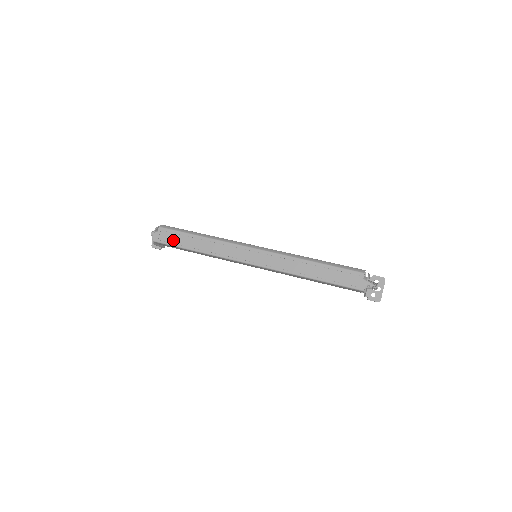
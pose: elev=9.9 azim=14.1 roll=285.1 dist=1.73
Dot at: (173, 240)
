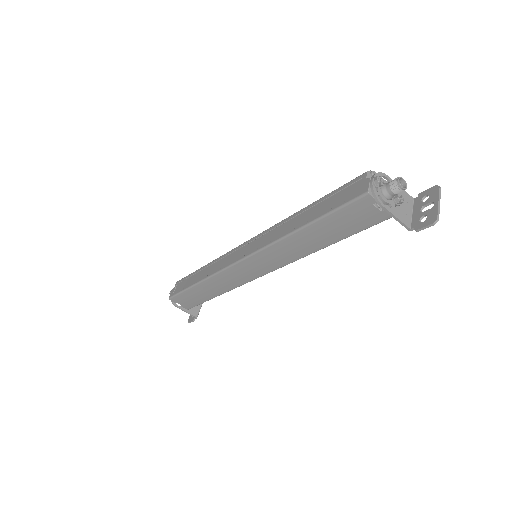
Dot at: (183, 286)
